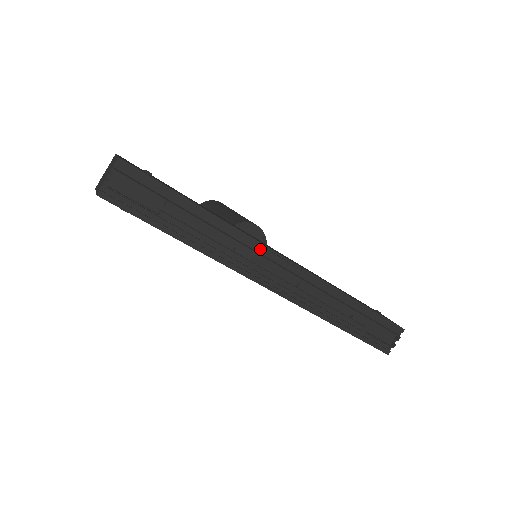
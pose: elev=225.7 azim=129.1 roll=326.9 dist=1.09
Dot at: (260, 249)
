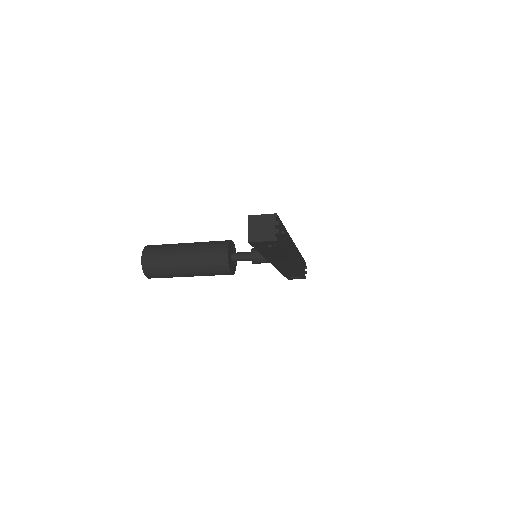
Dot at: occluded
